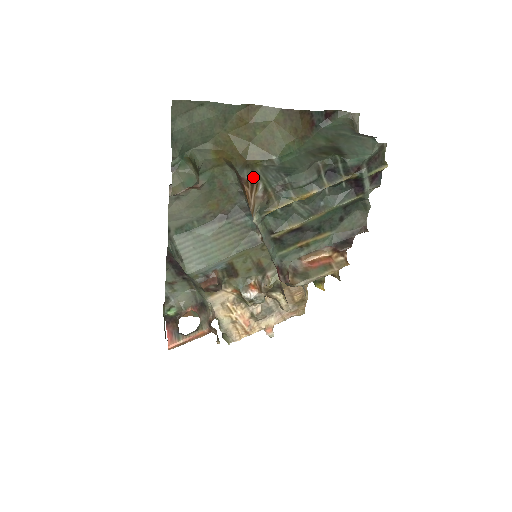
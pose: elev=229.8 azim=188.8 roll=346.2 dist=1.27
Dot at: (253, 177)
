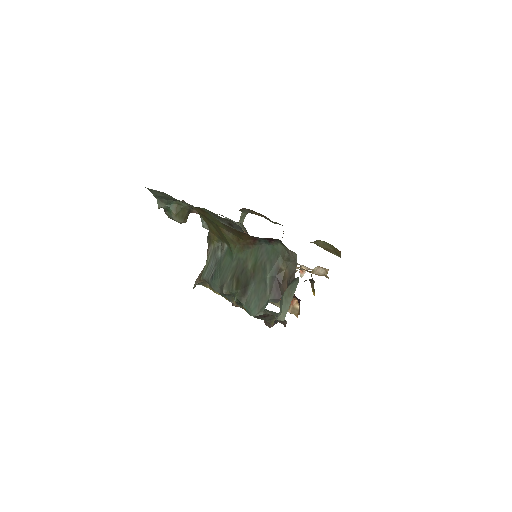
Dot at: (207, 250)
